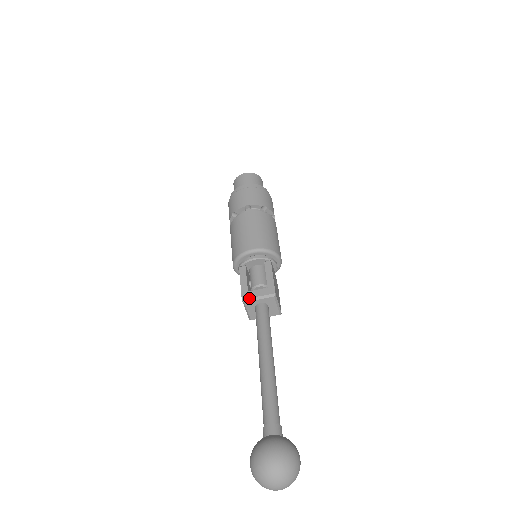
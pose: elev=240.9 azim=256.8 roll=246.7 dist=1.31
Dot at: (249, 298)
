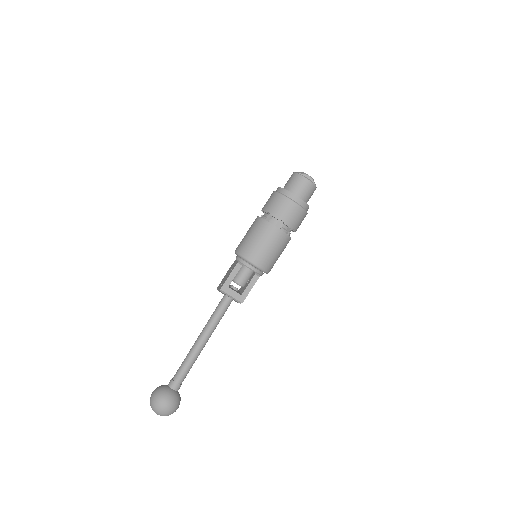
Dot at: (225, 292)
